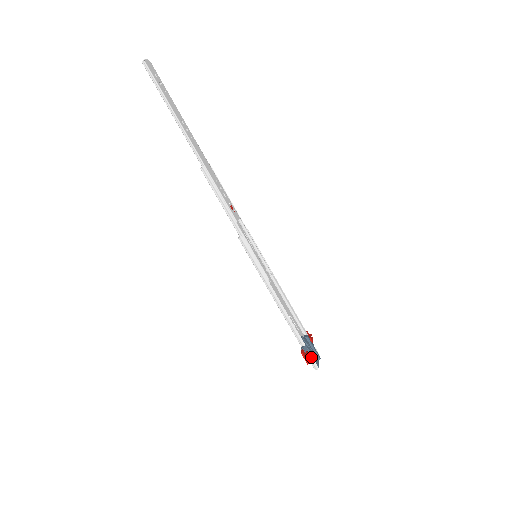
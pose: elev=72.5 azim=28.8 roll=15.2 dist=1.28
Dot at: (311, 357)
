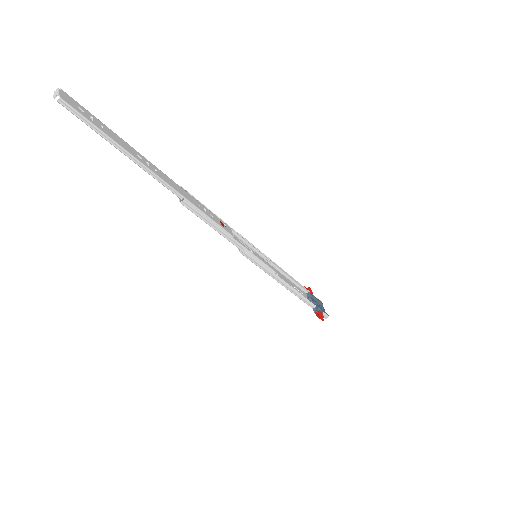
Dot at: (322, 312)
